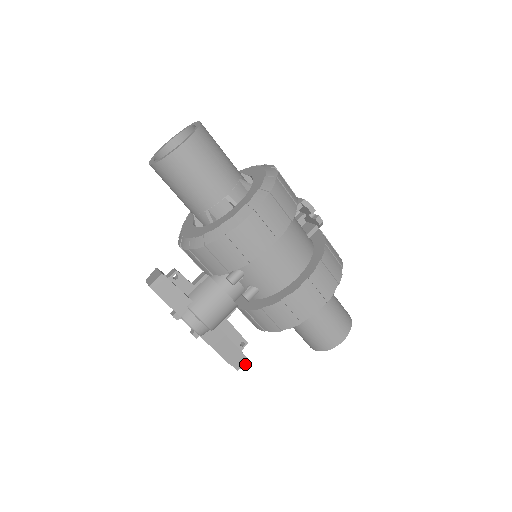
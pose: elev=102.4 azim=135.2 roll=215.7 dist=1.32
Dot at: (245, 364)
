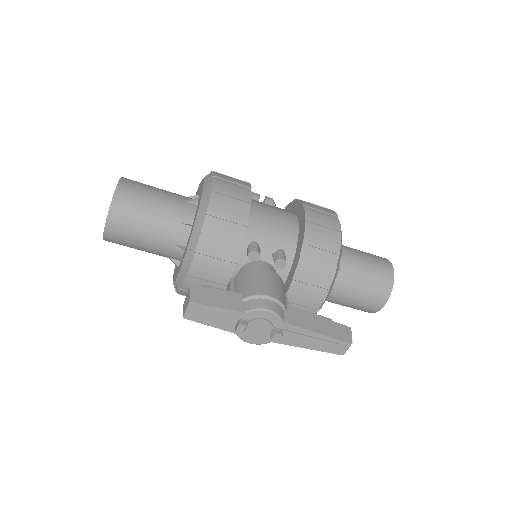
Dot at: (351, 333)
